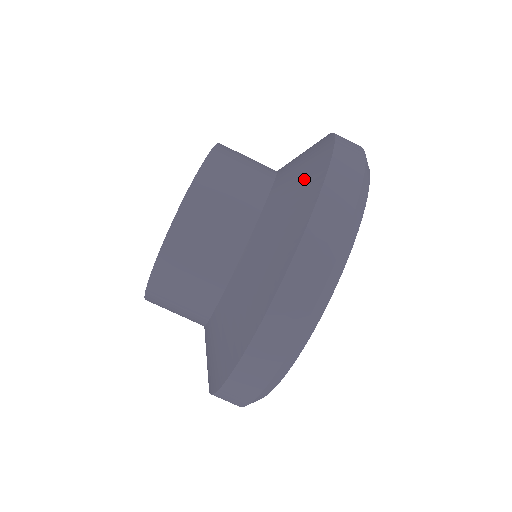
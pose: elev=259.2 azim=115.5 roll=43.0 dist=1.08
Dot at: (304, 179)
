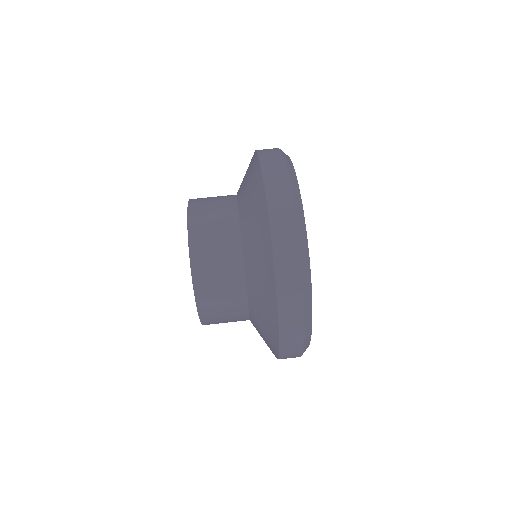
Dot at: occluded
